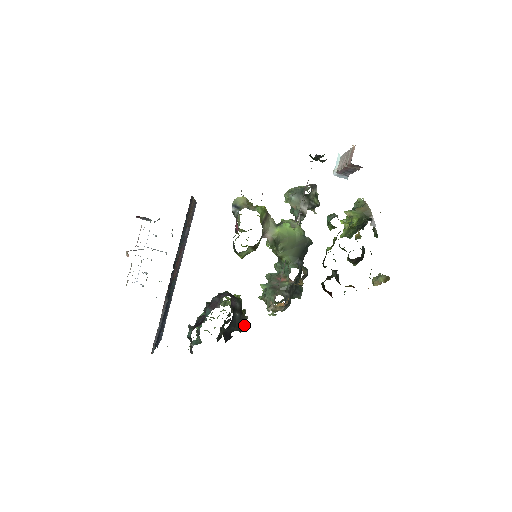
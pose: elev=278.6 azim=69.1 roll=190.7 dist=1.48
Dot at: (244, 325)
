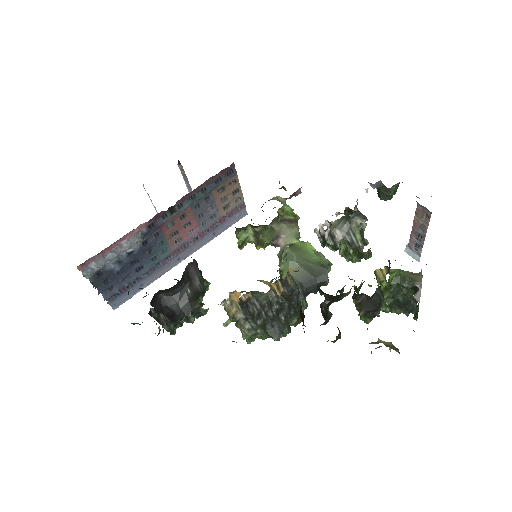
Dot at: (188, 311)
